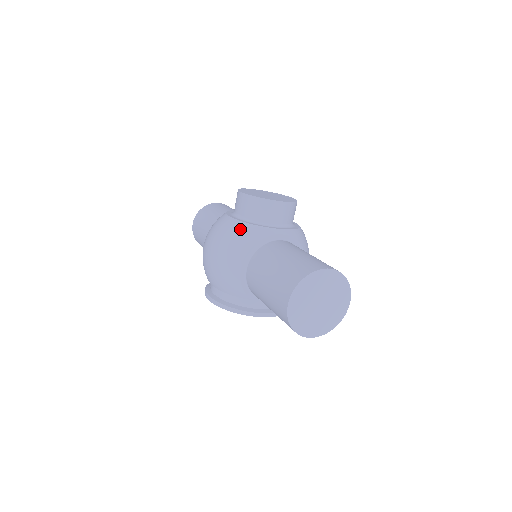
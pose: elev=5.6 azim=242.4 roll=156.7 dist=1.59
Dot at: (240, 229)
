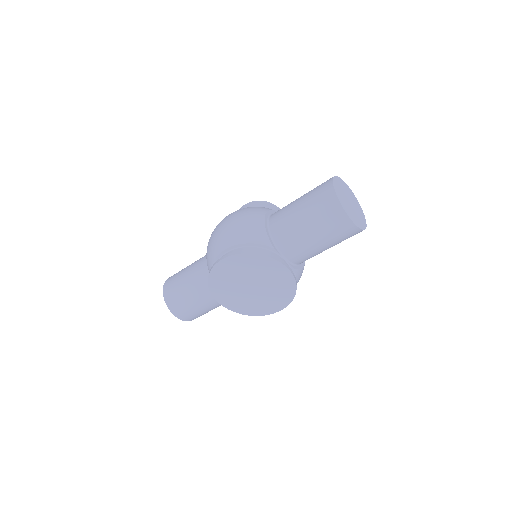
Dot at: occluded
